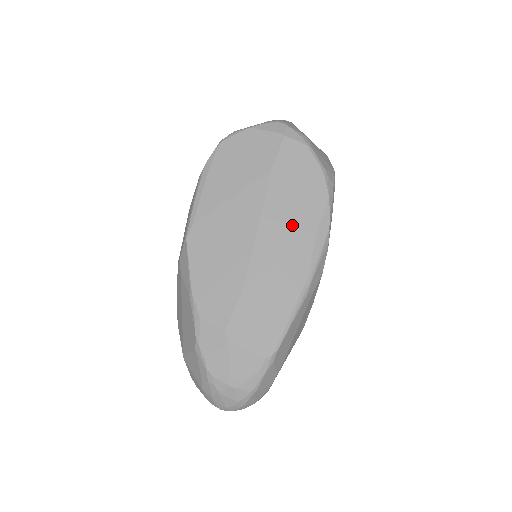
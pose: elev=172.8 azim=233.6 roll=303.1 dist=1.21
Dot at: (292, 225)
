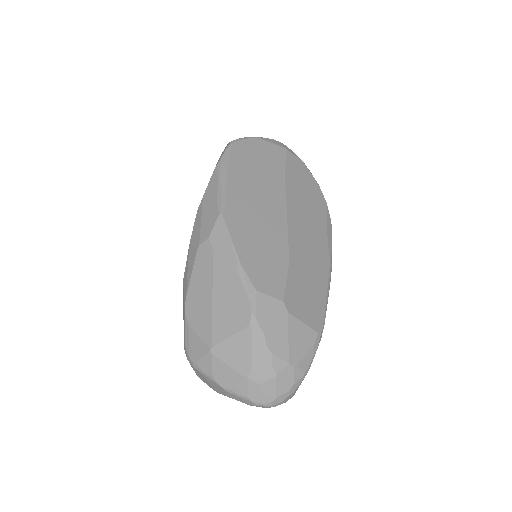
Dot at: (310, 218)
